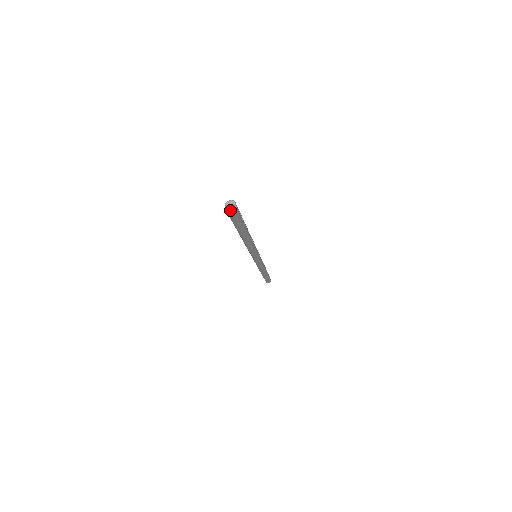
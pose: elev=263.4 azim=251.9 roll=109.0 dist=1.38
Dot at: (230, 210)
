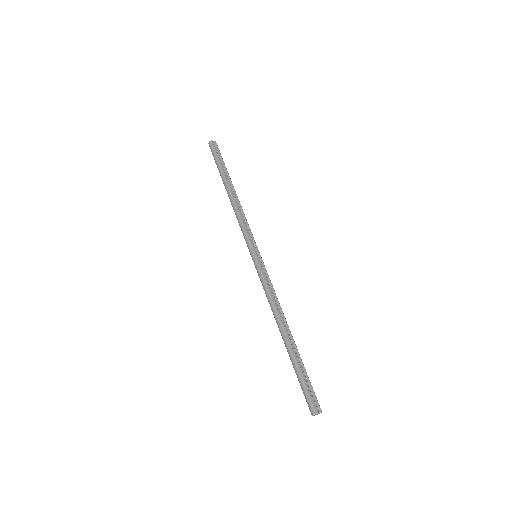
Dot at: occluded
